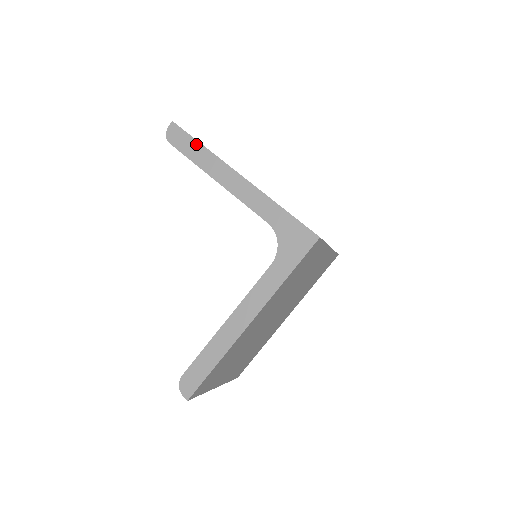
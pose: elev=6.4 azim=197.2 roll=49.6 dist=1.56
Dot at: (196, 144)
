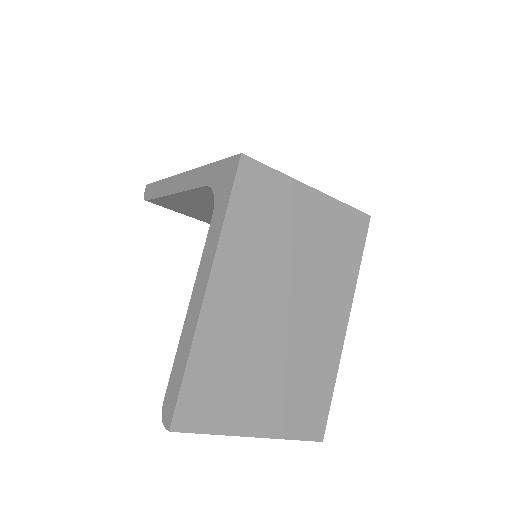
Dot at: (159, 183)
